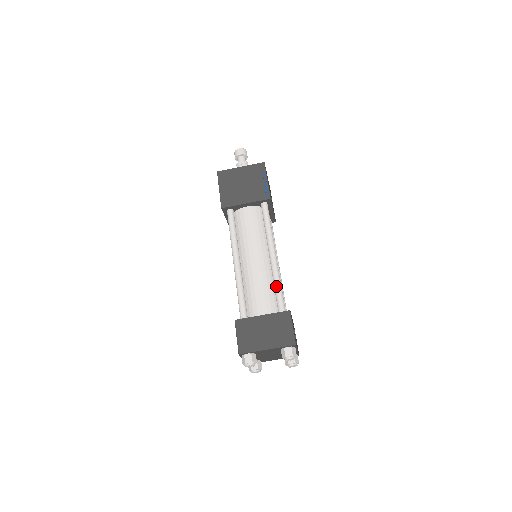
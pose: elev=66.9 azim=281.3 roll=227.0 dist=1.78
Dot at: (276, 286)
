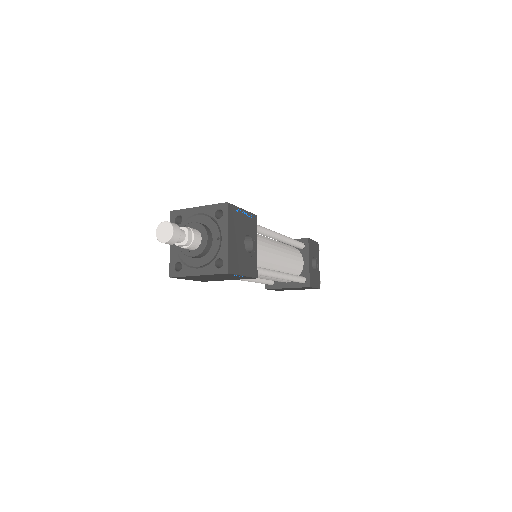
Dot at: occluded
